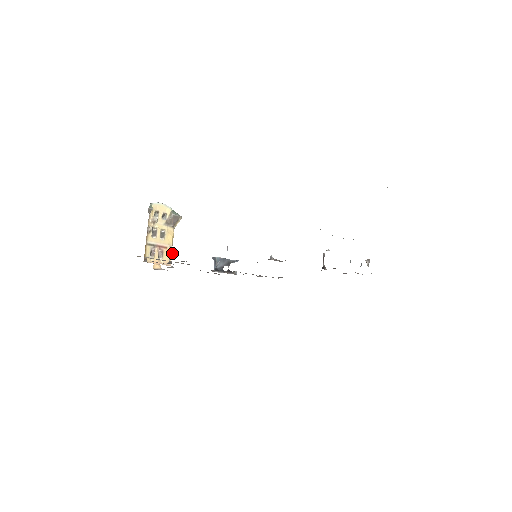
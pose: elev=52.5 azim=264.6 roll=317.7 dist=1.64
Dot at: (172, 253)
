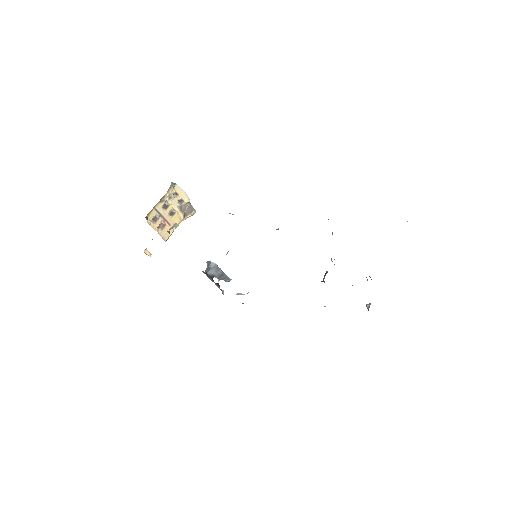
Dot at: (174, 225)
